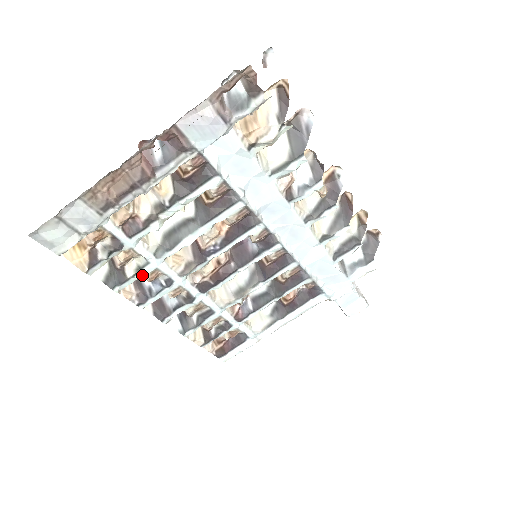
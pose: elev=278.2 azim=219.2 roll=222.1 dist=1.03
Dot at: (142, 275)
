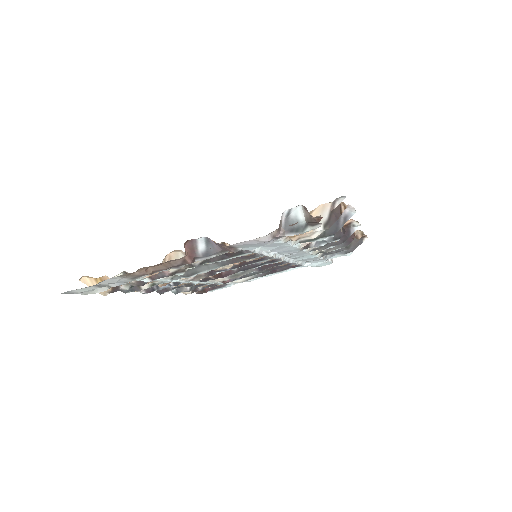
Dot at: occluded
